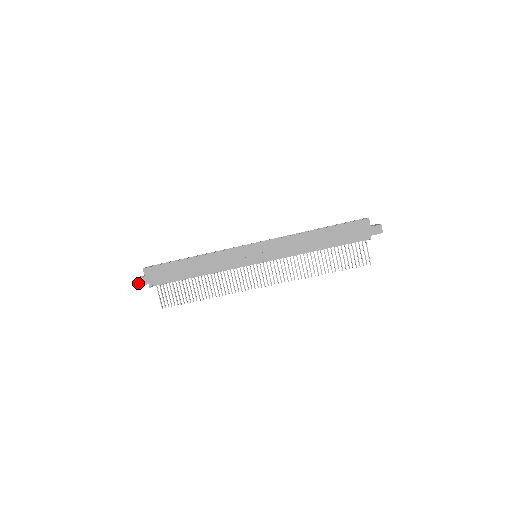
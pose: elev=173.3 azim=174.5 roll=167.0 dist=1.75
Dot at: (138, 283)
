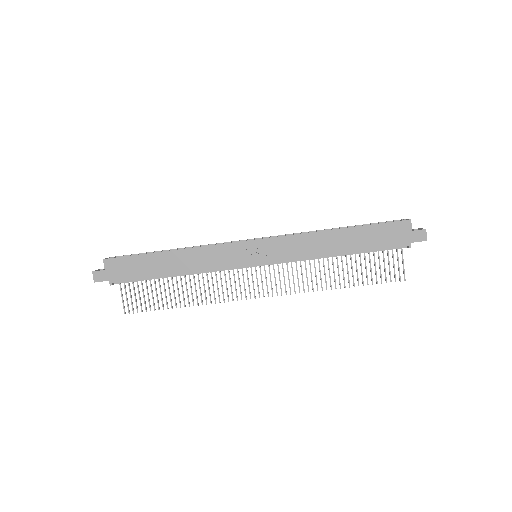
Dot at: (95, 278)
